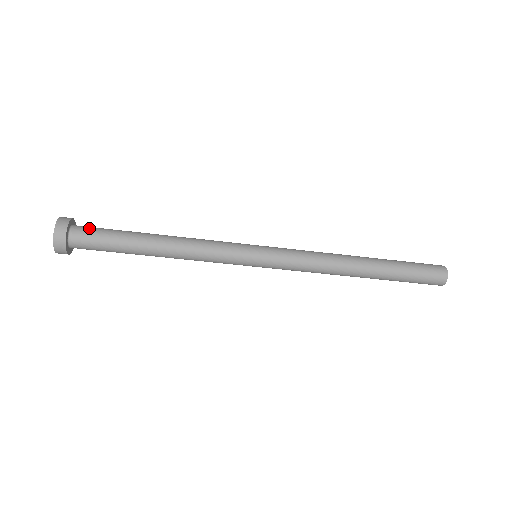
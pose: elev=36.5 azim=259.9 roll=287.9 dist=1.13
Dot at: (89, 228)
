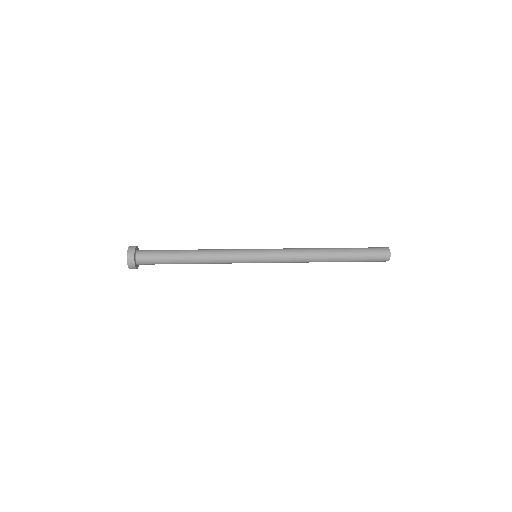
Dot at: (147, 262)
